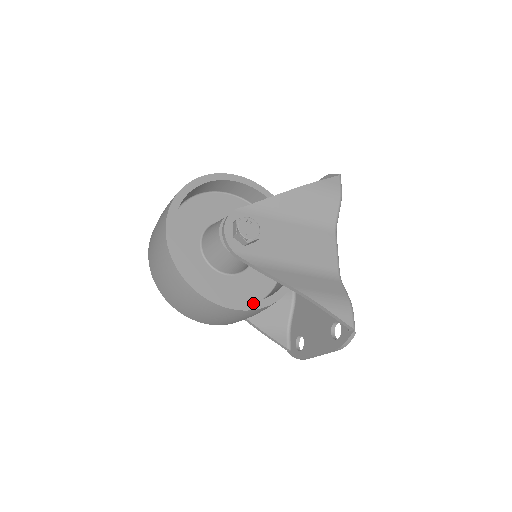
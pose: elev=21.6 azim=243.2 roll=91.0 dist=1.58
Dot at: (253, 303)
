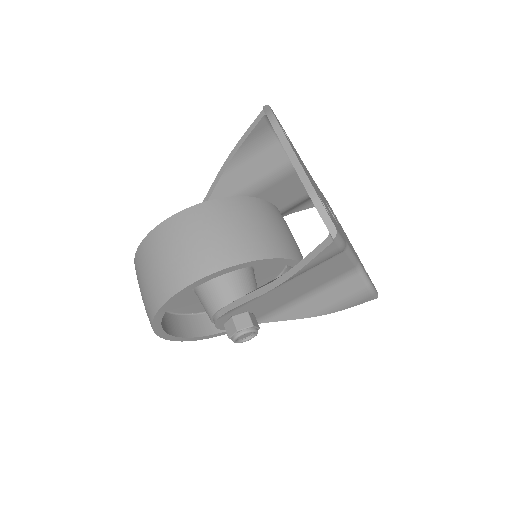
Dot at: occluded
